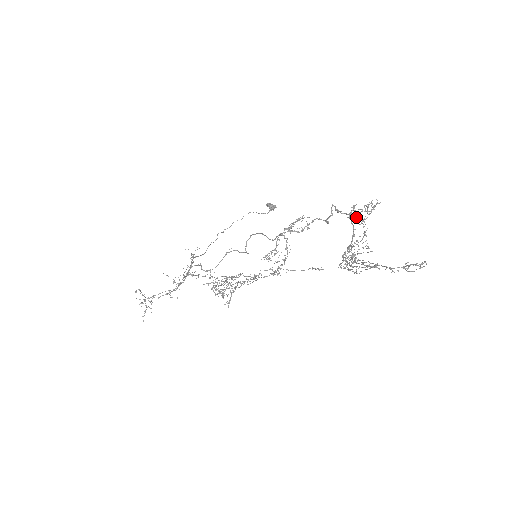
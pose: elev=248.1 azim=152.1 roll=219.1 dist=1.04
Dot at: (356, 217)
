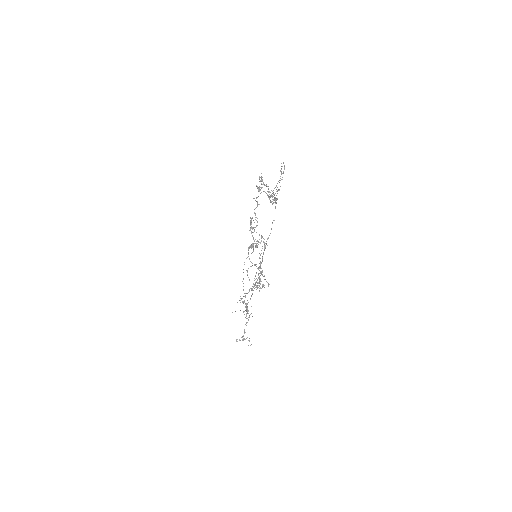
Dot at: occluded
